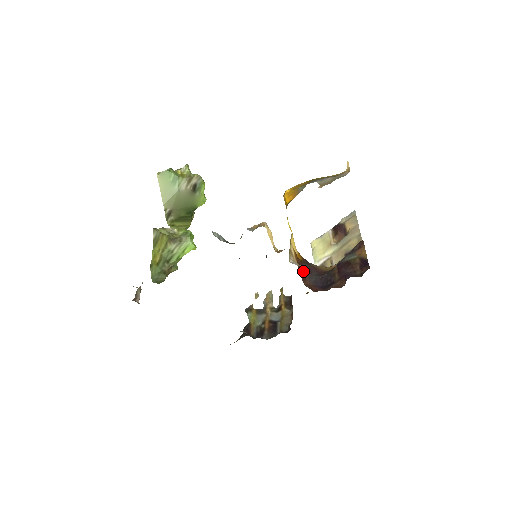
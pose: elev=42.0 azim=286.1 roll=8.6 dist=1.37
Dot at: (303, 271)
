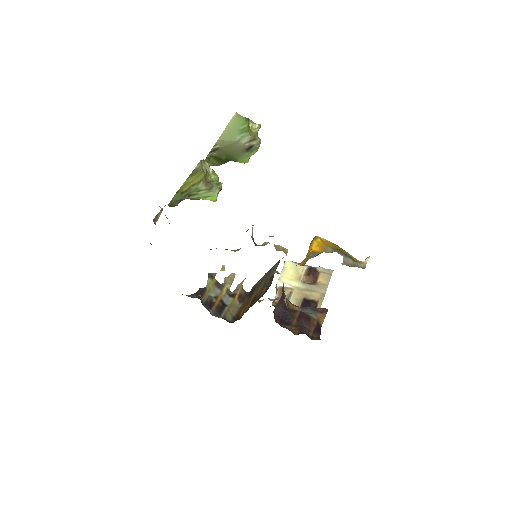
Dot at: (279, 300)
